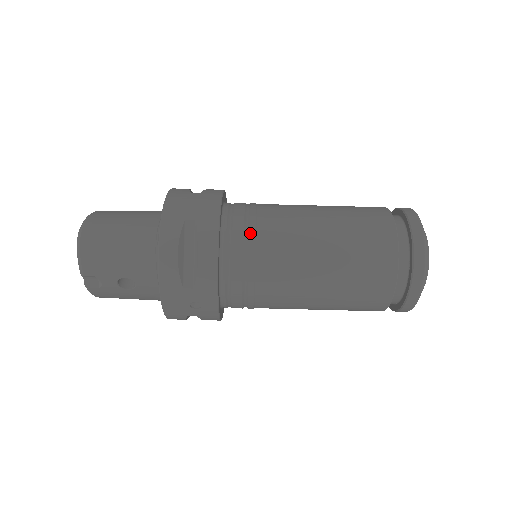
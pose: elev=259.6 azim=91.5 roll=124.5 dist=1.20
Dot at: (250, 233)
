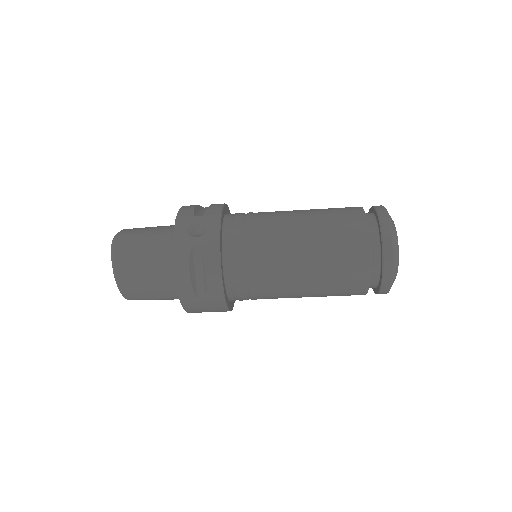
Dot at: occluded
